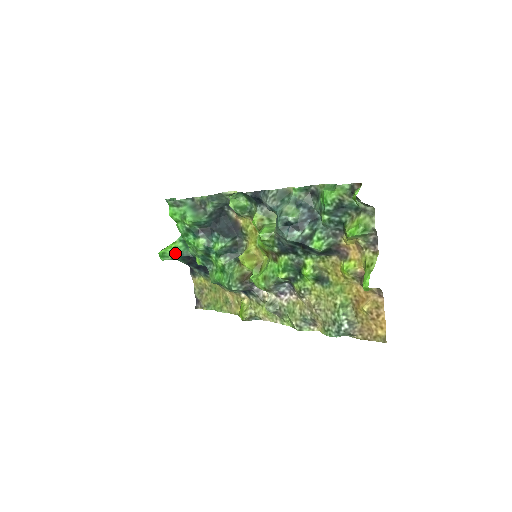
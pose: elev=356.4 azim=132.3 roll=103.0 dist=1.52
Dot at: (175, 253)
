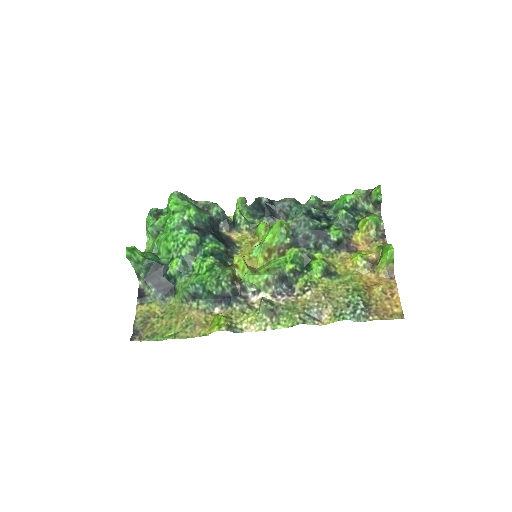
Dot at: (144, 256)
